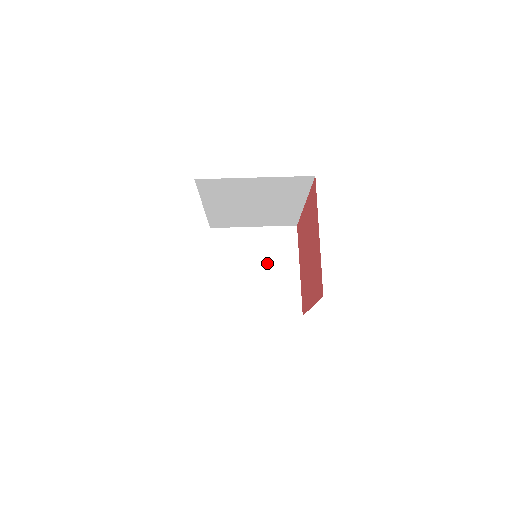
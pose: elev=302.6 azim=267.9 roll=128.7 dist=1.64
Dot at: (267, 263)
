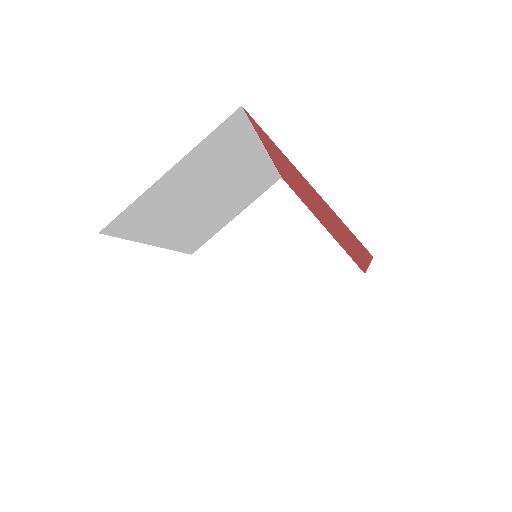
Dot at: (280, 245)
